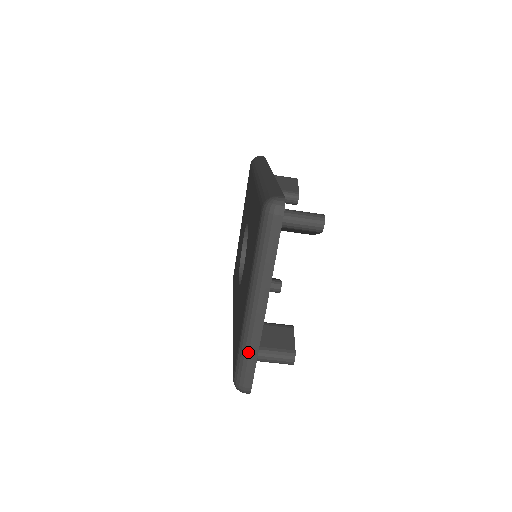
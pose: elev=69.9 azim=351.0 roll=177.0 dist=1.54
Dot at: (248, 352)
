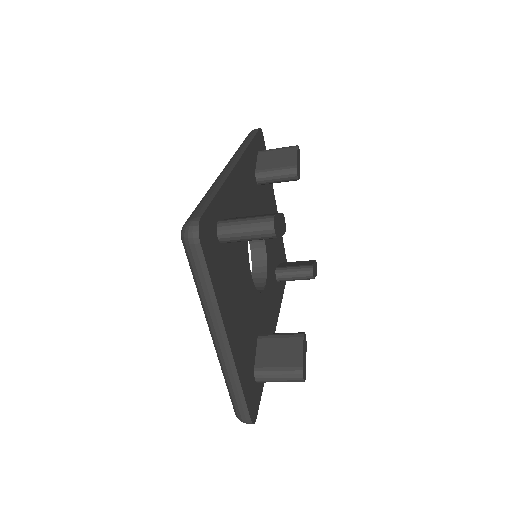
Dot at: (231, 386)
